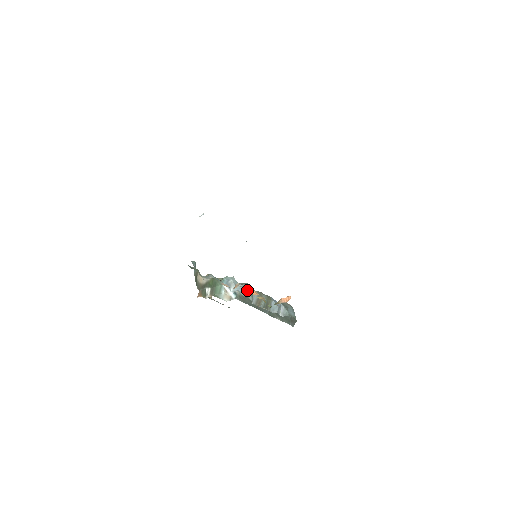
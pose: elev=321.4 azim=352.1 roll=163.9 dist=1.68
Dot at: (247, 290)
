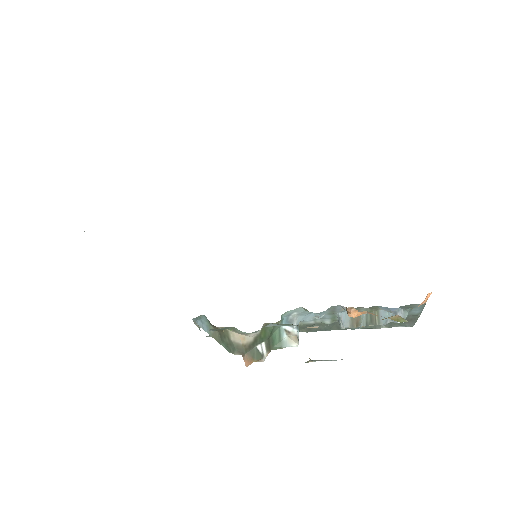
Dot at: occluded
